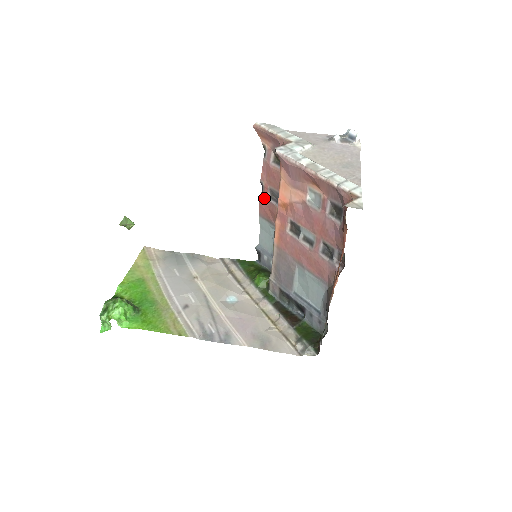
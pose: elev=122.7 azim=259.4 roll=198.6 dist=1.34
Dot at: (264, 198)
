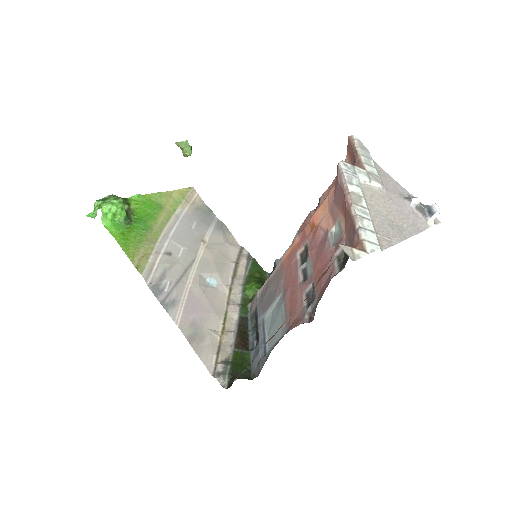
Dot at: occluded
